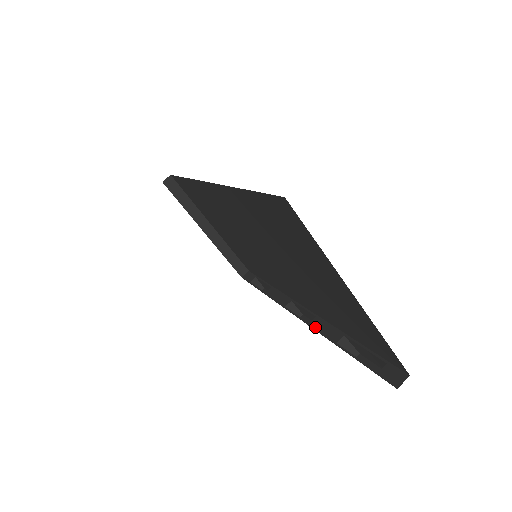
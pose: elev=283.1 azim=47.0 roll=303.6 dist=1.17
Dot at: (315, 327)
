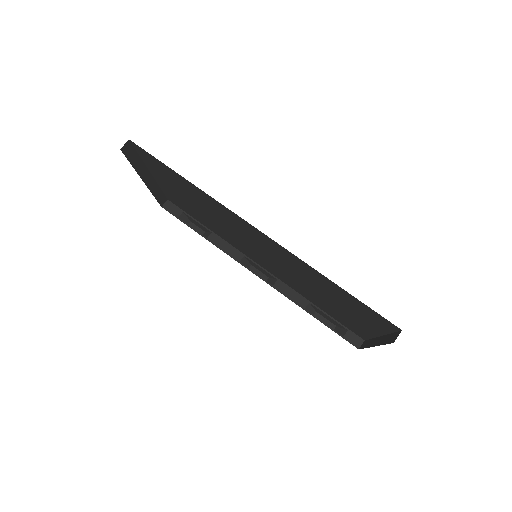
Dot at: (281, 291)
